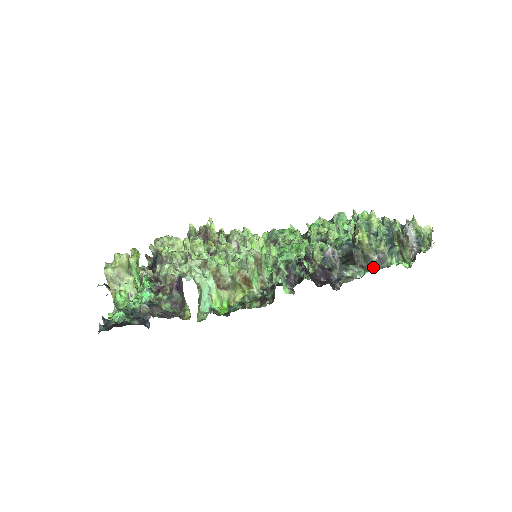
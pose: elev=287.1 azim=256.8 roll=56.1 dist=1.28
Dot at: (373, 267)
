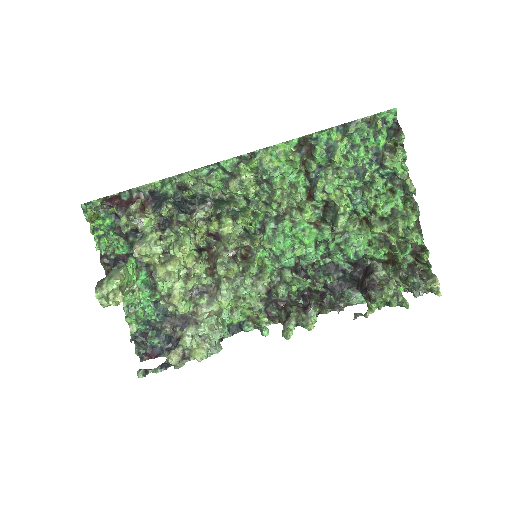
Dot at: occluded
